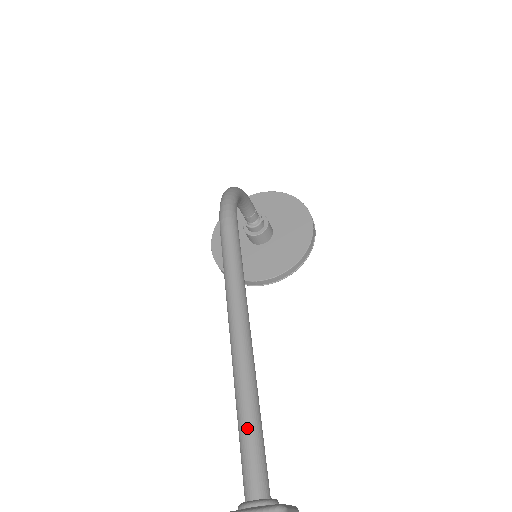
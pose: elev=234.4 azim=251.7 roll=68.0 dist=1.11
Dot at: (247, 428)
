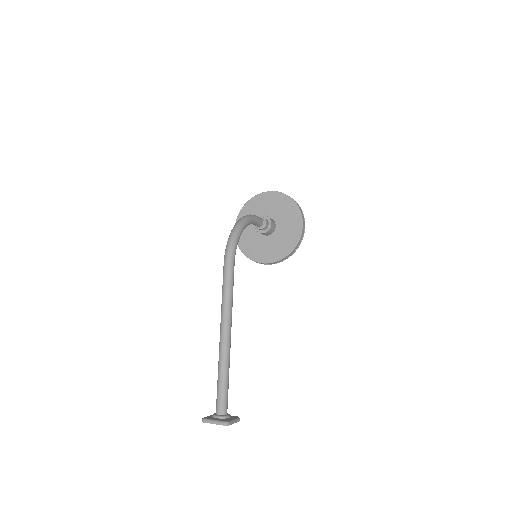
Dot at: (220, 384)
